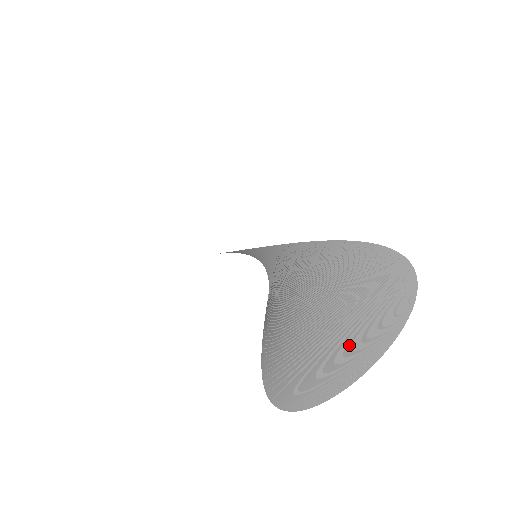
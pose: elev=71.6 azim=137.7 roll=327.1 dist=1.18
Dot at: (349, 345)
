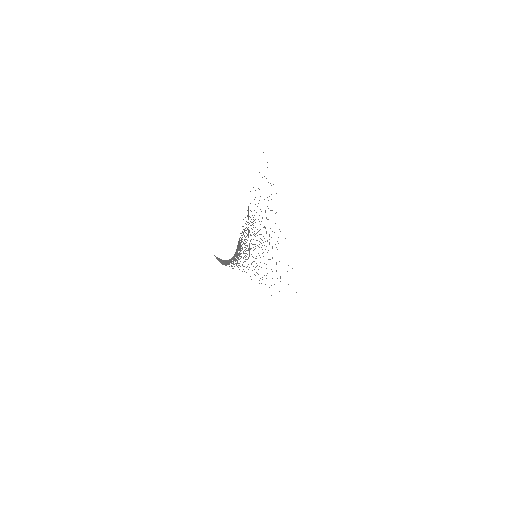
Dot at: occluded
